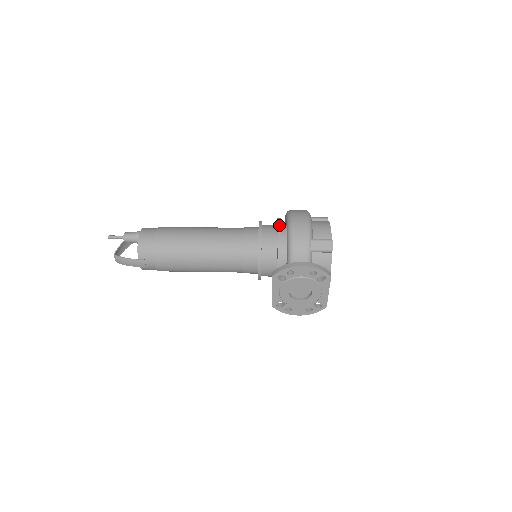
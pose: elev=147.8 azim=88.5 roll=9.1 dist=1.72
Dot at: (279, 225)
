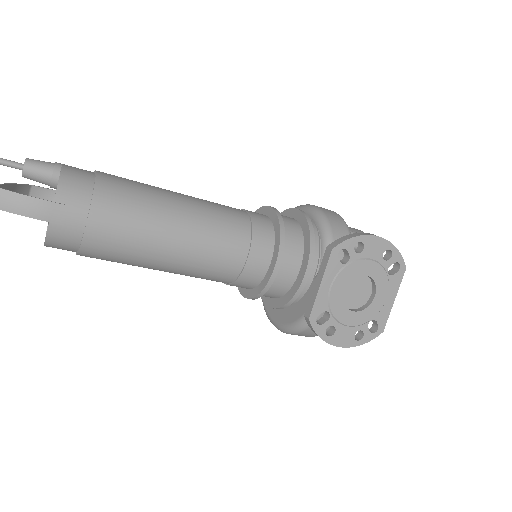
Dot at: (299, 209)
